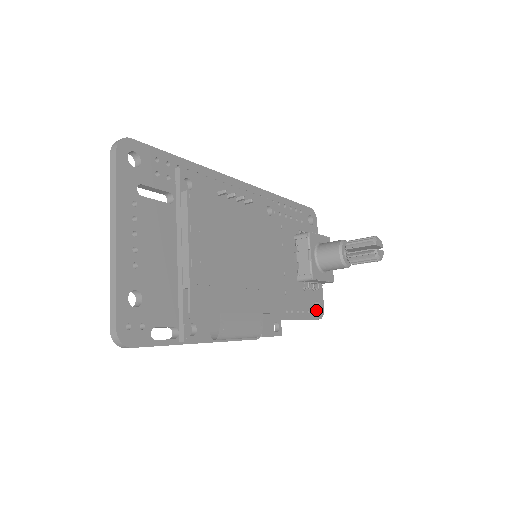
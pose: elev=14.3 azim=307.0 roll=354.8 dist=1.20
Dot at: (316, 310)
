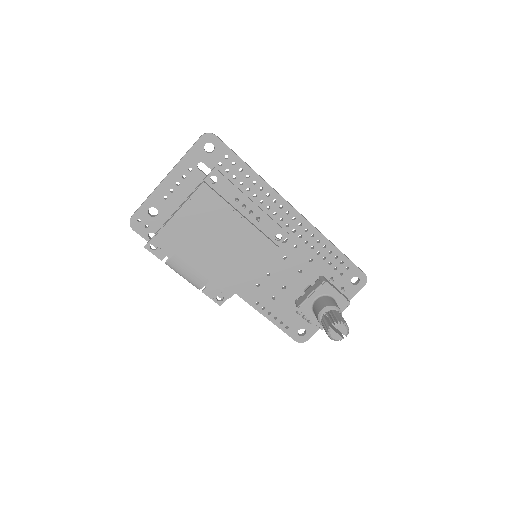
Dot at: occluded
